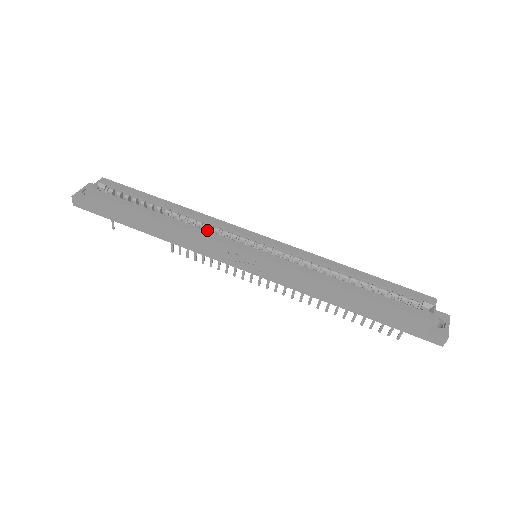
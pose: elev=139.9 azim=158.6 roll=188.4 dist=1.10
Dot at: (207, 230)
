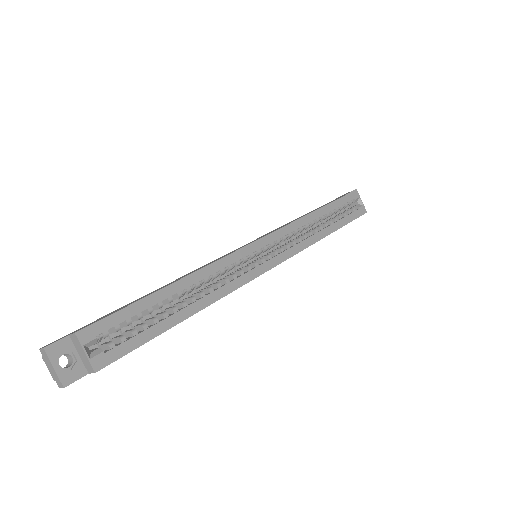
Dot at: (228, 279)
